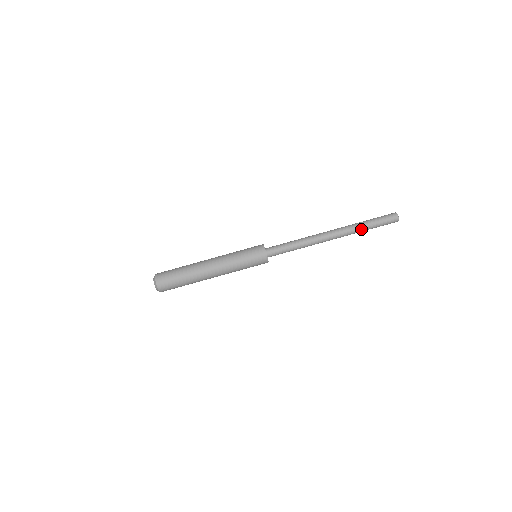
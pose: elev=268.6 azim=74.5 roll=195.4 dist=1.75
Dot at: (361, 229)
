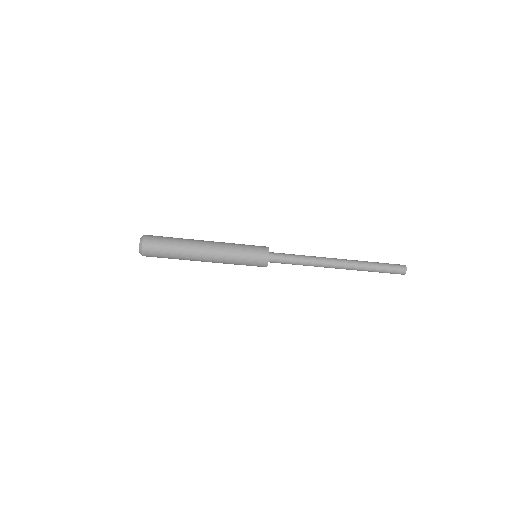
Dot at: (367, 270)
